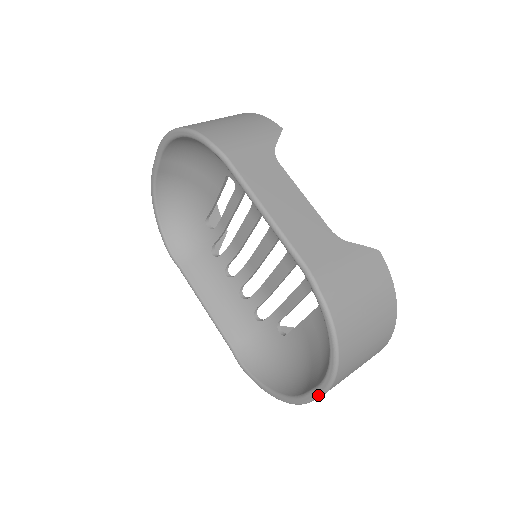
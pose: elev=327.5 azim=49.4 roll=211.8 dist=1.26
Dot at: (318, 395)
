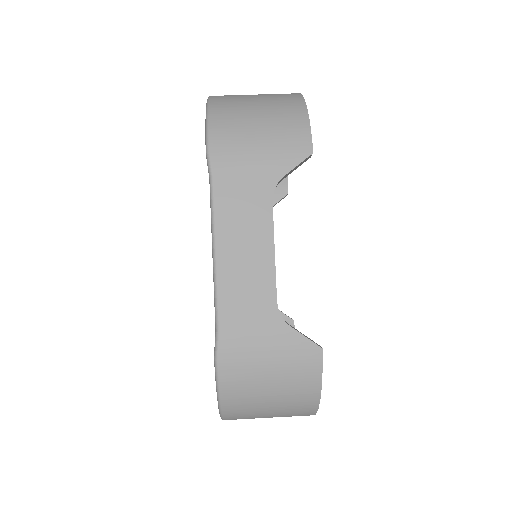
Dot at: occluded
